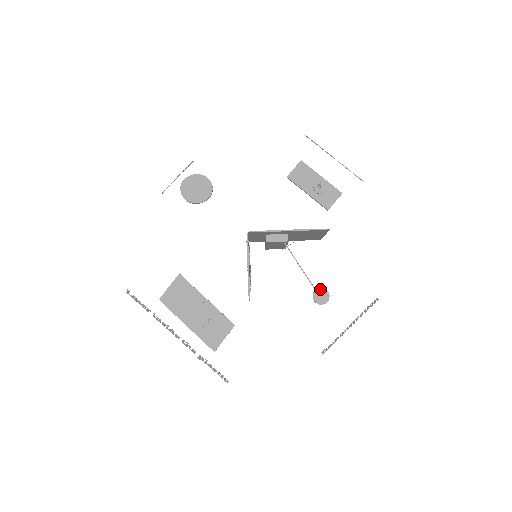
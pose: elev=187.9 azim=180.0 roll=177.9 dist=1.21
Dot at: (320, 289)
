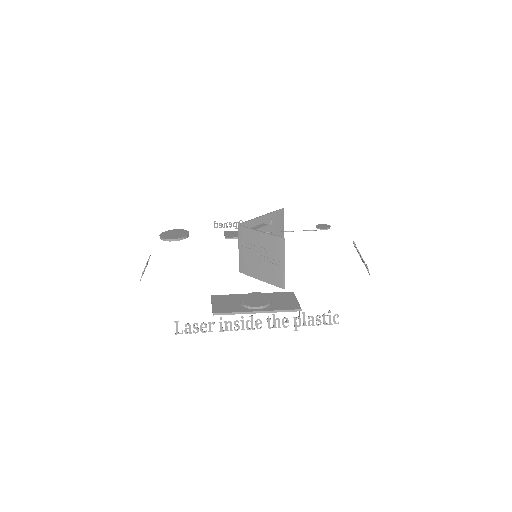
Dot at: (317, 225)
